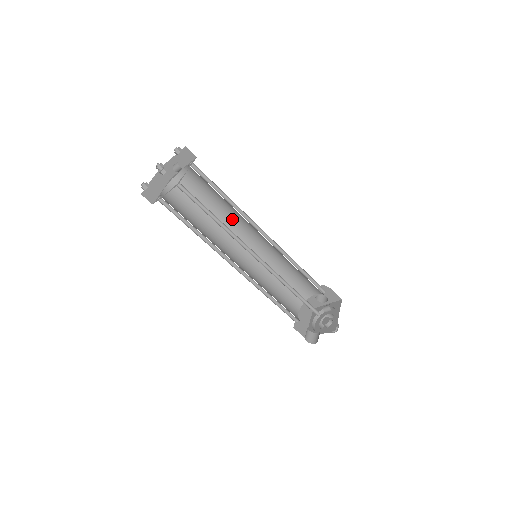
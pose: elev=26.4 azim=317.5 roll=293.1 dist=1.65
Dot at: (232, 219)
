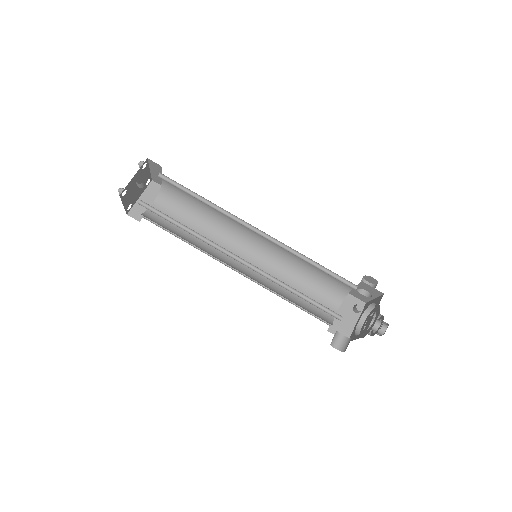
Dot at: (228, 218)
